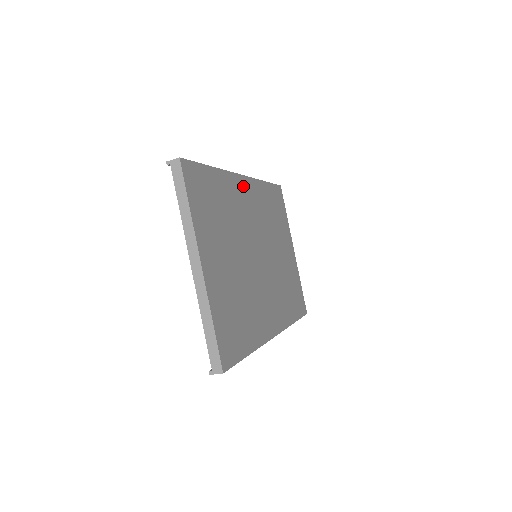
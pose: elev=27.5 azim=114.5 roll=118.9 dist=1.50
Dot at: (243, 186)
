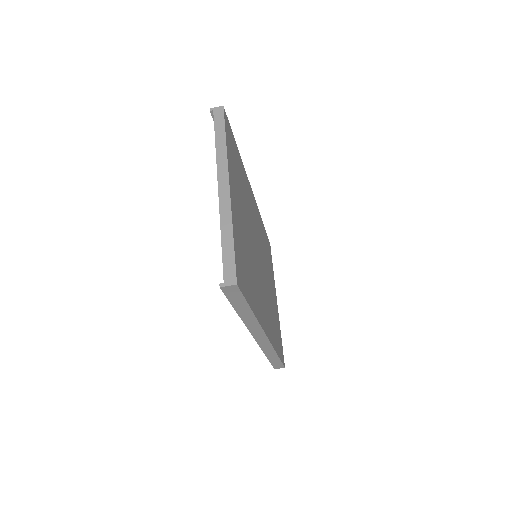
Dot at: (252, 196)
